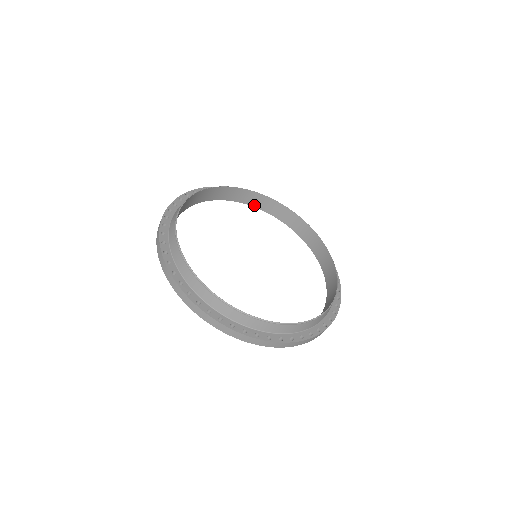
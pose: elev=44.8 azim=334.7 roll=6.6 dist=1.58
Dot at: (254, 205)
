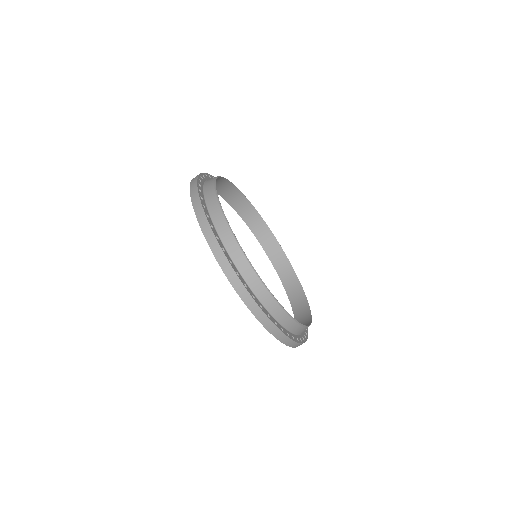
Dot at: (240, 213)
